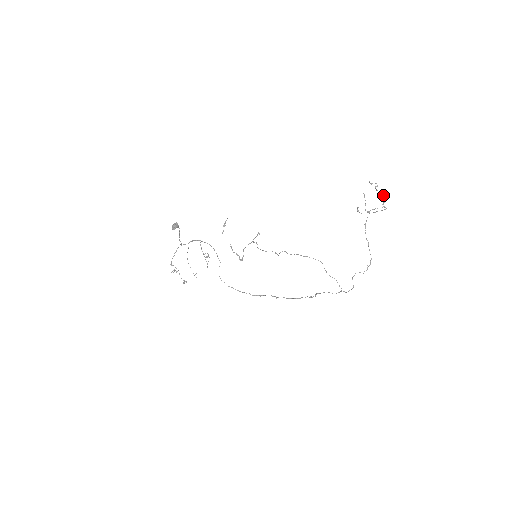
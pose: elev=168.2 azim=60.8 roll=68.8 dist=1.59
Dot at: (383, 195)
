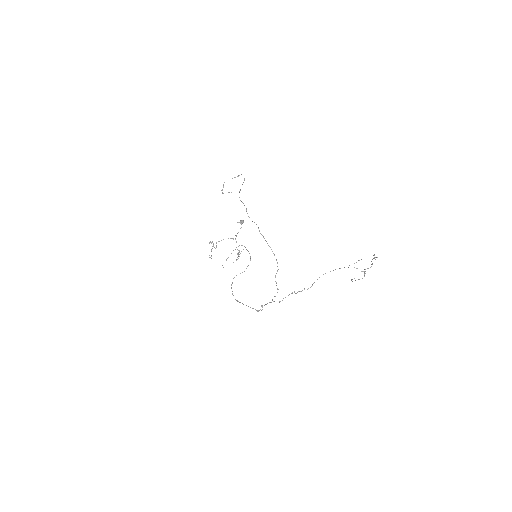
Dot at: (372, 264)
